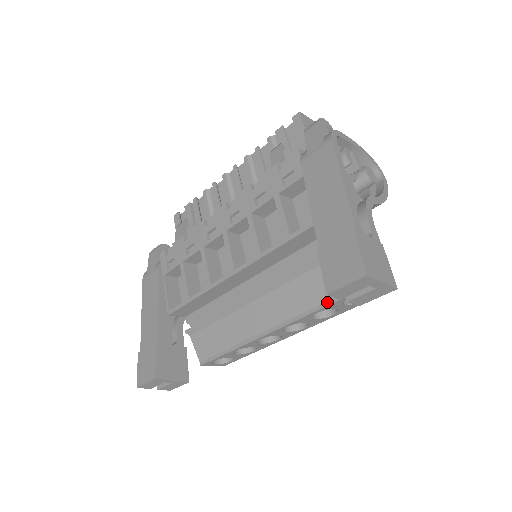
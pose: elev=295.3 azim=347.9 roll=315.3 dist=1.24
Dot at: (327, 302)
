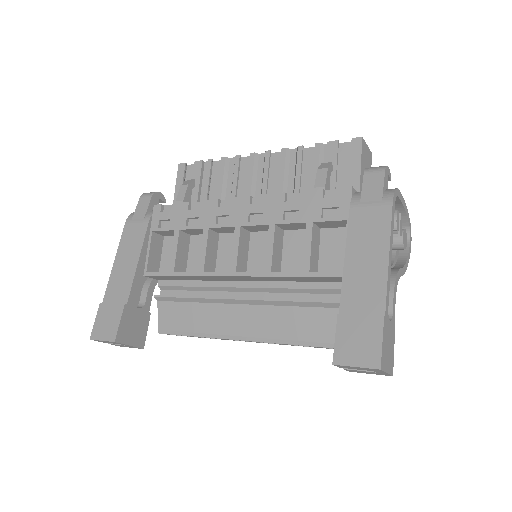
Dot at: (315, 343)
